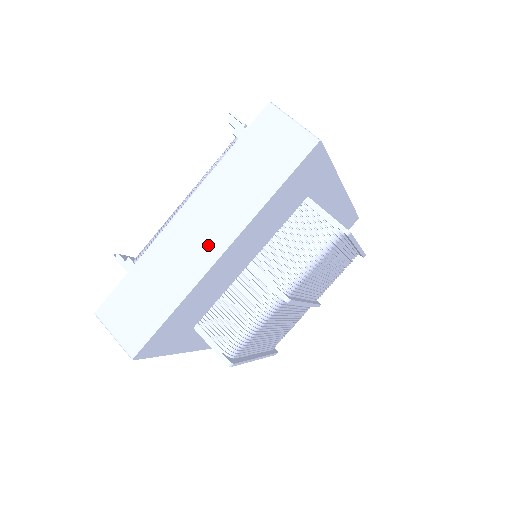
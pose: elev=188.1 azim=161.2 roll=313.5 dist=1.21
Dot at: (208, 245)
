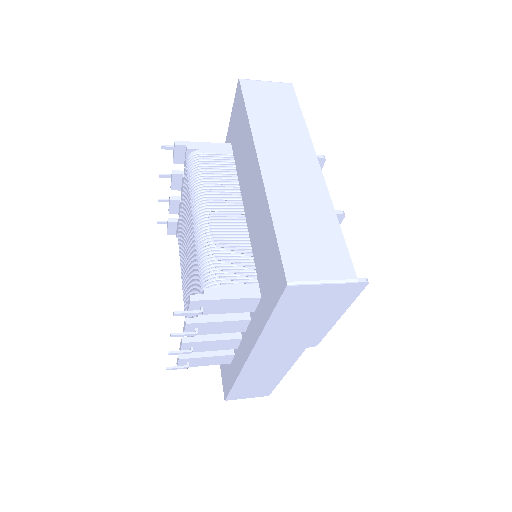
Dot at: (305, 168)
